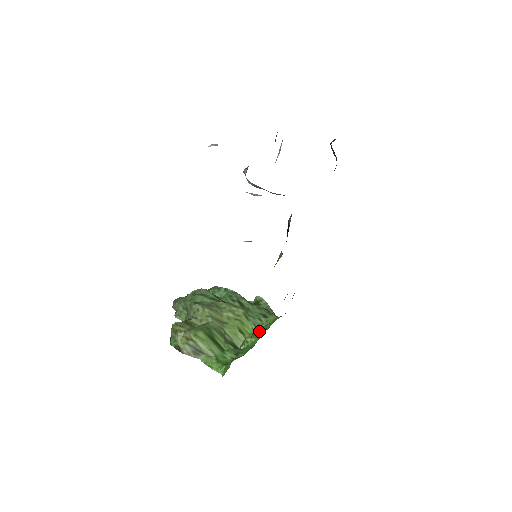
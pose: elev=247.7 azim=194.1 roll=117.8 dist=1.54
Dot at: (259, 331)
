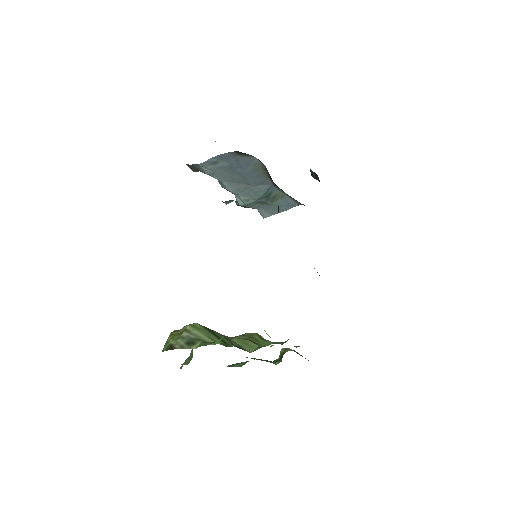
Dot at: occluded
